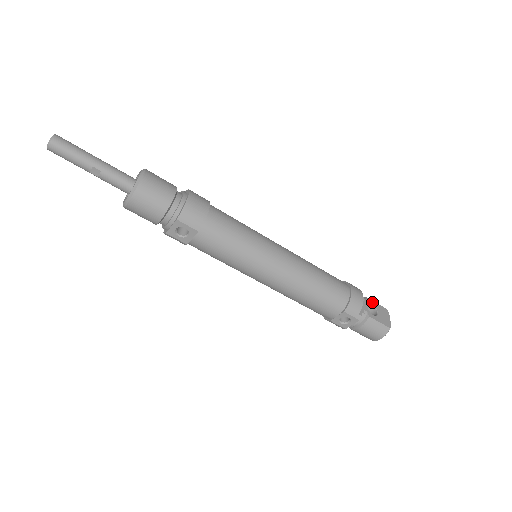
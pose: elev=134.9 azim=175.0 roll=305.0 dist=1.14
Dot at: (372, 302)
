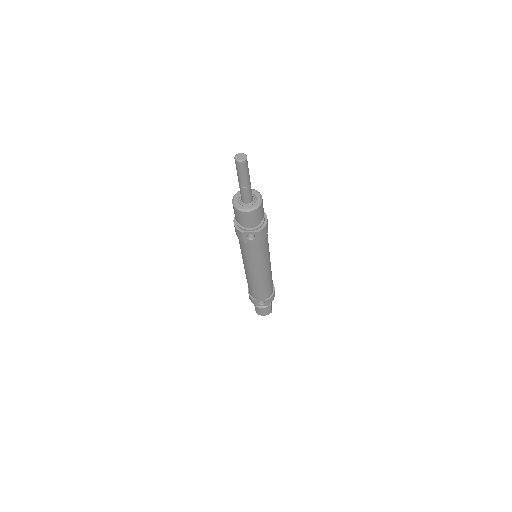
Dot at: occluded
